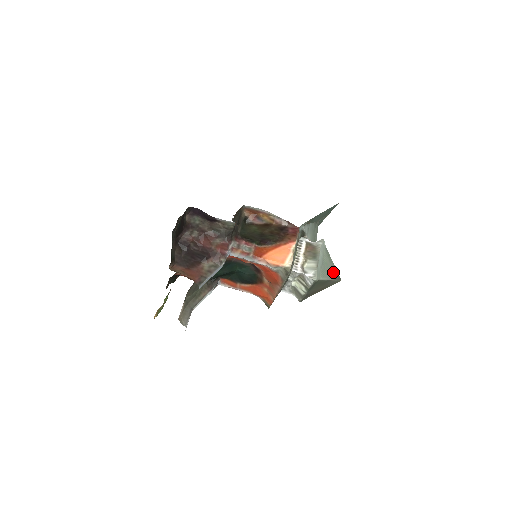
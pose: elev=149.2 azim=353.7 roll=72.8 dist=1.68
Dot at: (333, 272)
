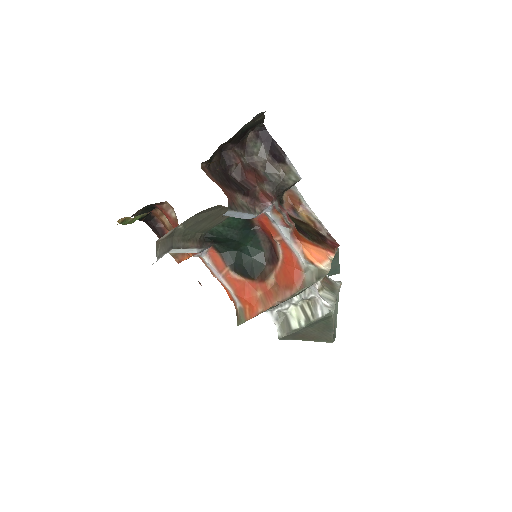
Dot at: (335, 325)
